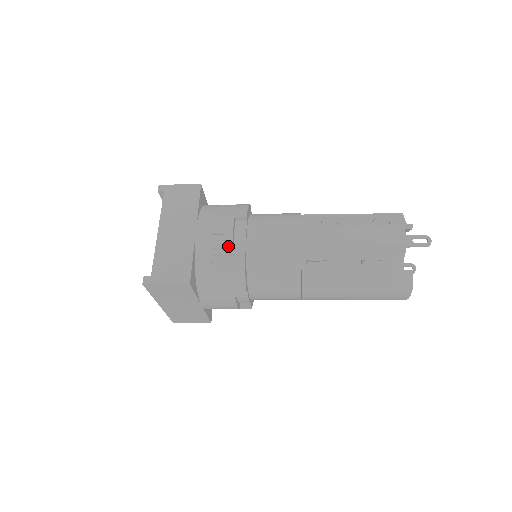
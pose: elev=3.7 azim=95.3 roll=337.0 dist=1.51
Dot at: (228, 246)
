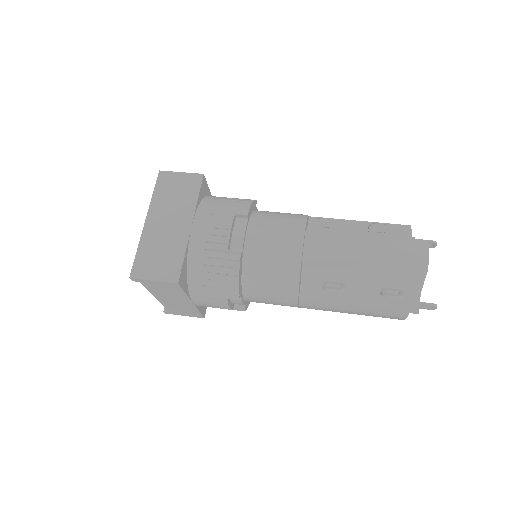
Dot at: occluded
